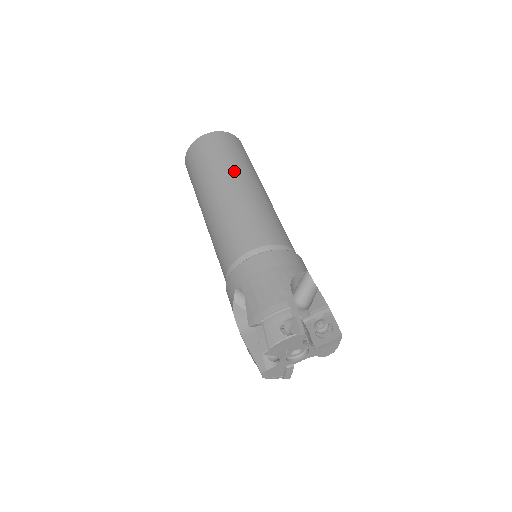
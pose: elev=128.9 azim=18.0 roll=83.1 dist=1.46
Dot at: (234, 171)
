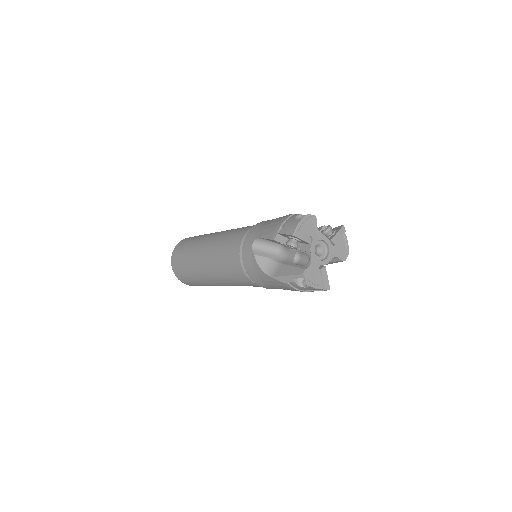
Dot at: occluded
